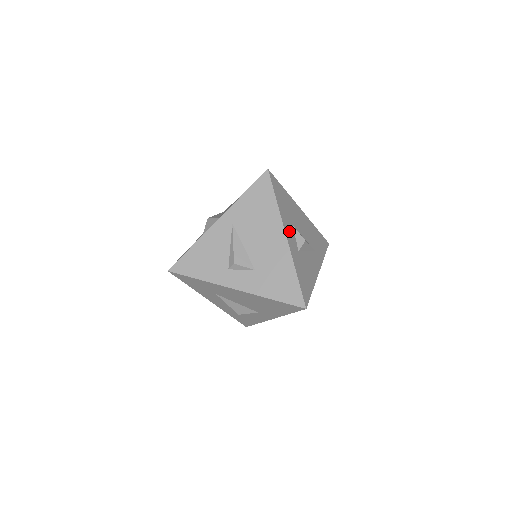
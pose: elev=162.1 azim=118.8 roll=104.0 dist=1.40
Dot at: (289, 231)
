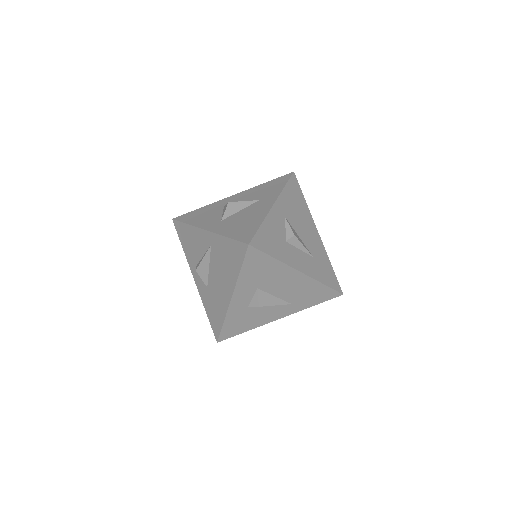
Dot at: (243, 294)
